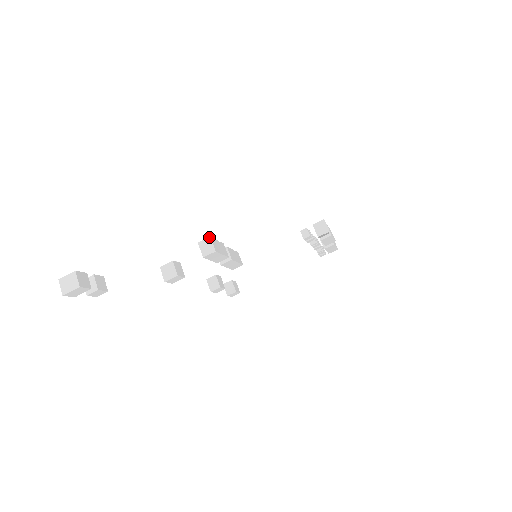
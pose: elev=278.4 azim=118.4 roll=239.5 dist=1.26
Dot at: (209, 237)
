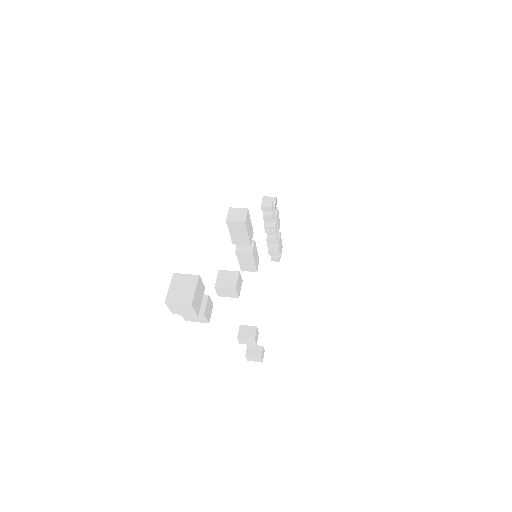
Dot at: (229, 208)
